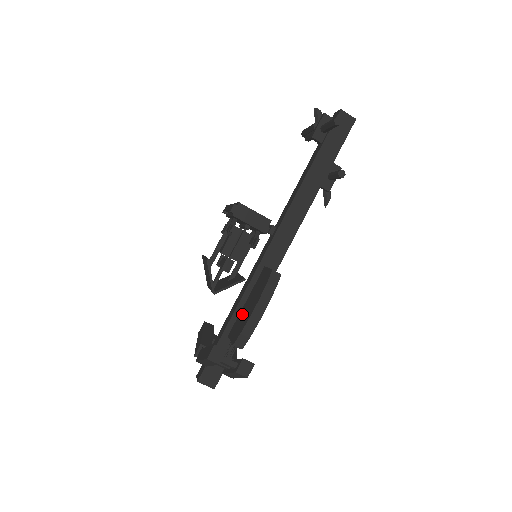
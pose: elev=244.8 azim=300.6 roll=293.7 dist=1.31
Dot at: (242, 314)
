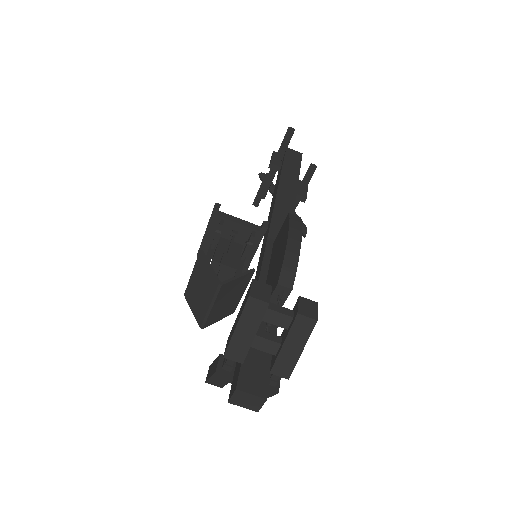
Dot at: (270, 277)
